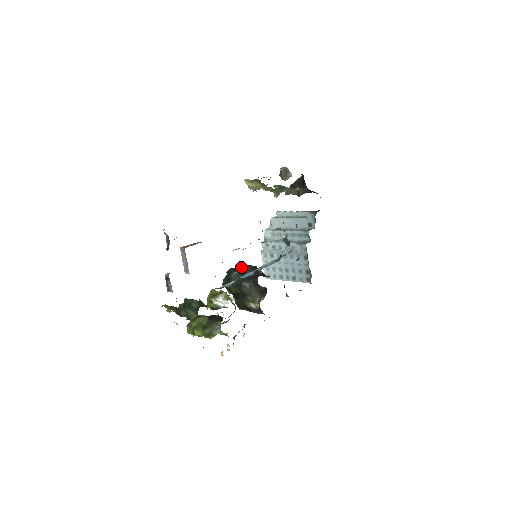
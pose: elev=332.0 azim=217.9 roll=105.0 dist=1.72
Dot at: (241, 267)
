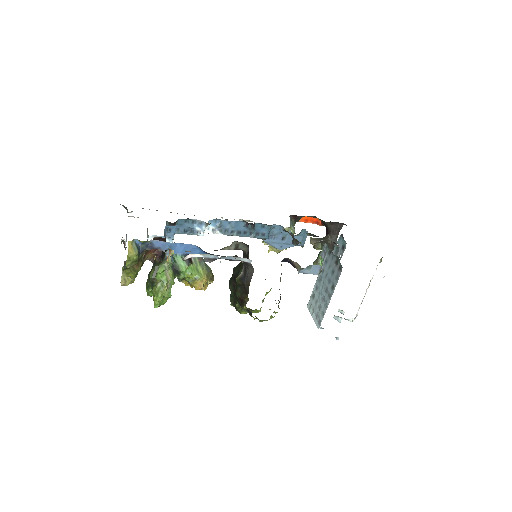
Dot at: occluded
